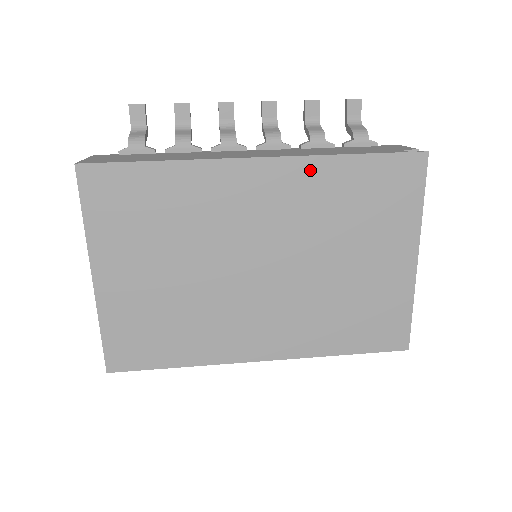
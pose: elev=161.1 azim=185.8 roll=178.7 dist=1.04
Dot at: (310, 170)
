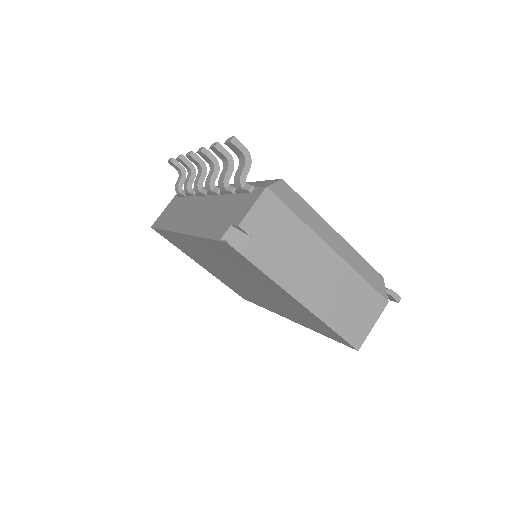
Dot at: (199, 242)
